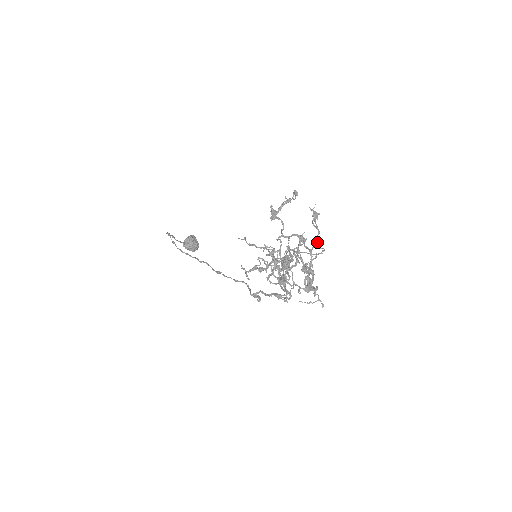
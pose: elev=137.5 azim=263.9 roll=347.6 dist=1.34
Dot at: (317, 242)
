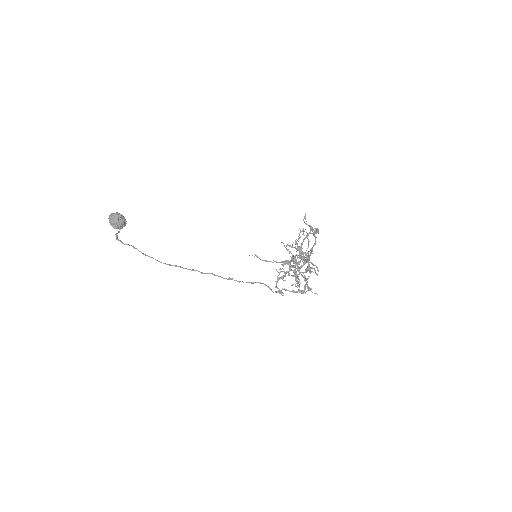
Dot at: occluded
